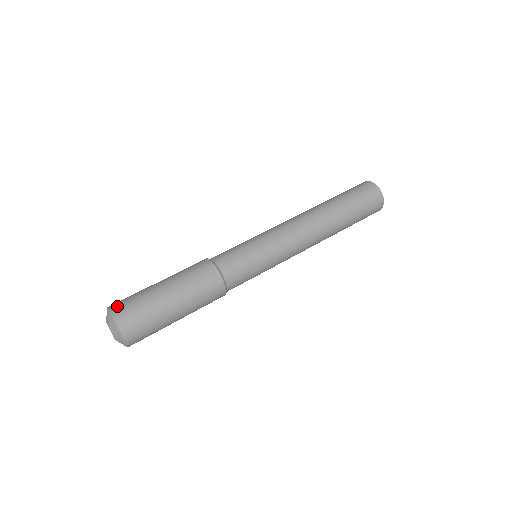
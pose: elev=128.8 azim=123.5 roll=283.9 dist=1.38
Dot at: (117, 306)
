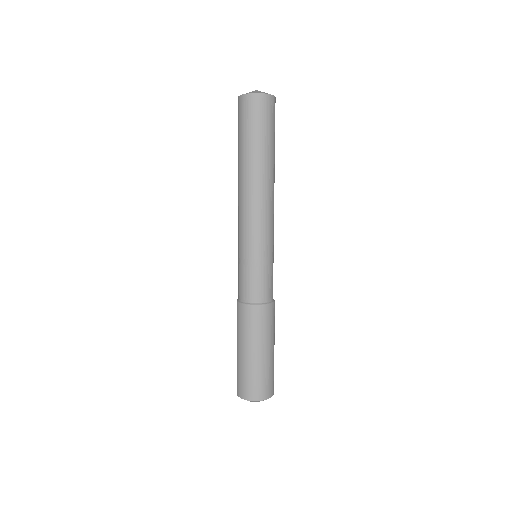
Dot at: (255, 394)
